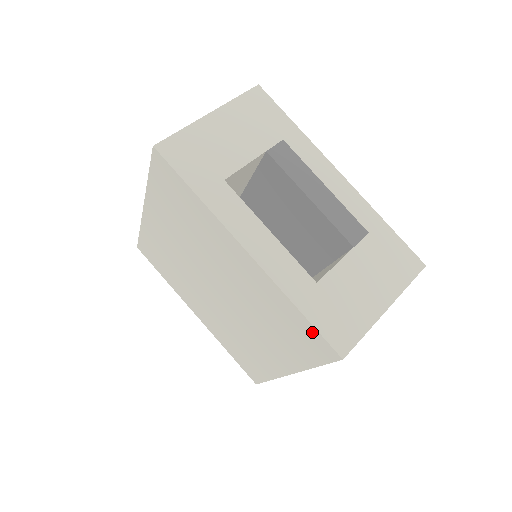
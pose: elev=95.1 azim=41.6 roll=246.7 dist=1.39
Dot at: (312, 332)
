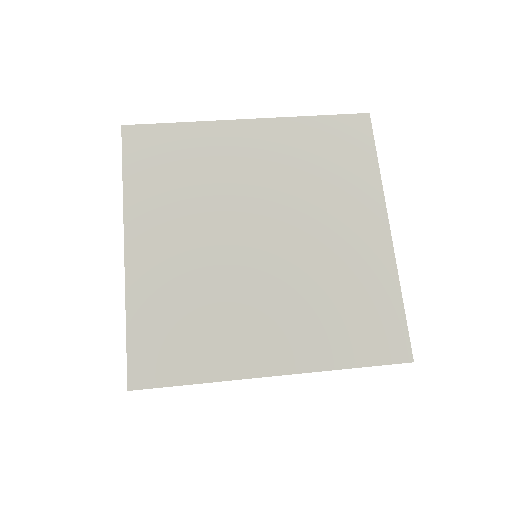
Dot at: (339, 123)
